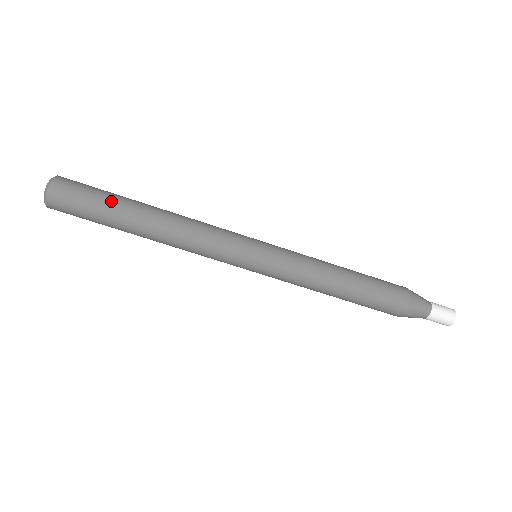
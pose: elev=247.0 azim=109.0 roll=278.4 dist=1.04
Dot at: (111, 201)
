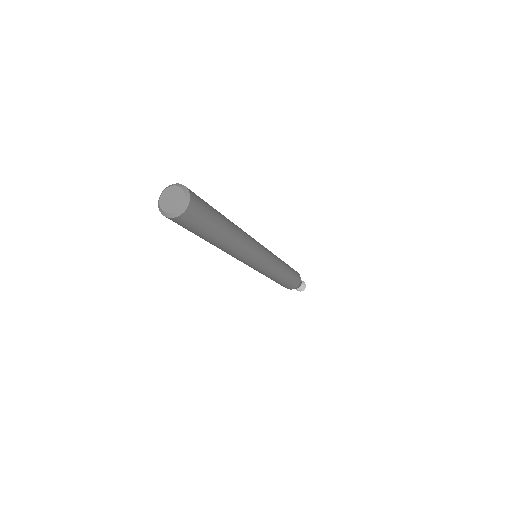
Dot at: (209, 234)
